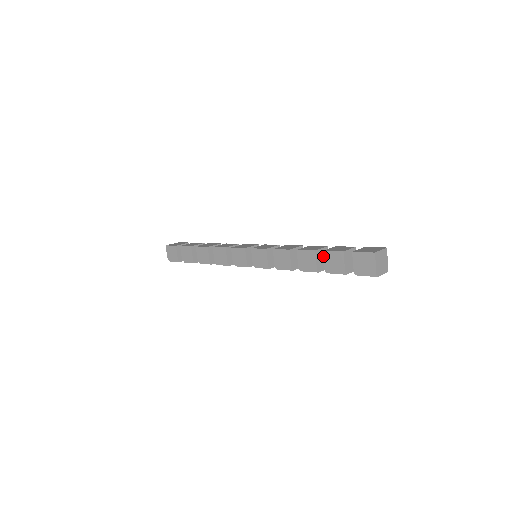
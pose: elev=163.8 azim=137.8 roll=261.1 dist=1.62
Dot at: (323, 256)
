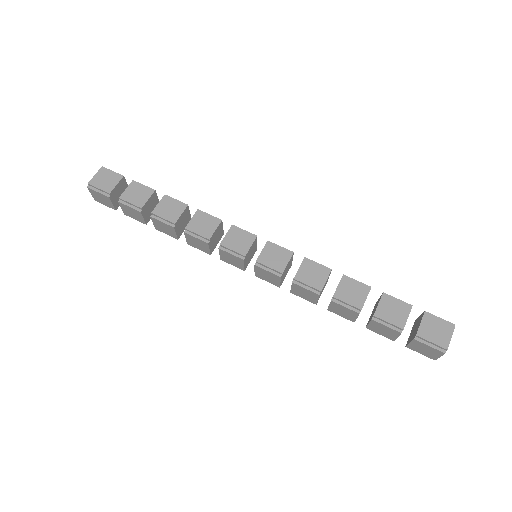
Dot at: (380, 298)
